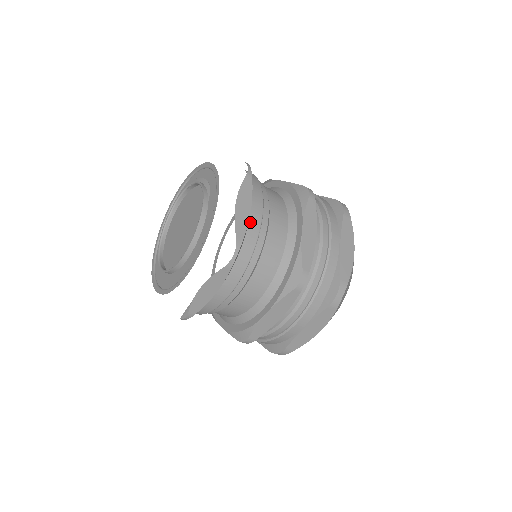
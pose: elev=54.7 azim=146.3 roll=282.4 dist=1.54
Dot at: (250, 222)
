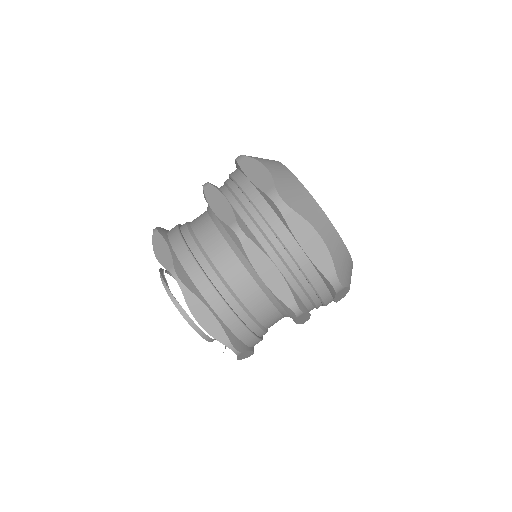
Dot at: (221, 317)
